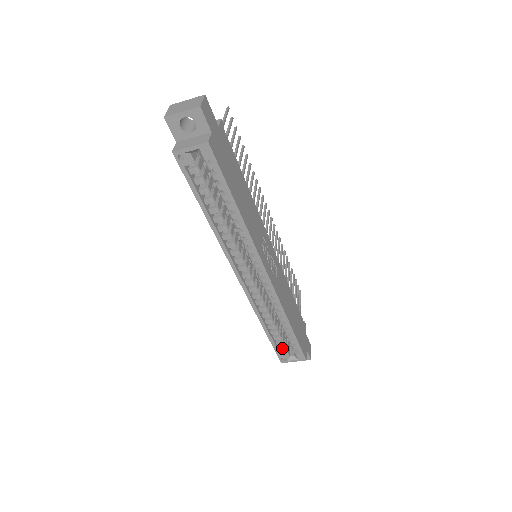
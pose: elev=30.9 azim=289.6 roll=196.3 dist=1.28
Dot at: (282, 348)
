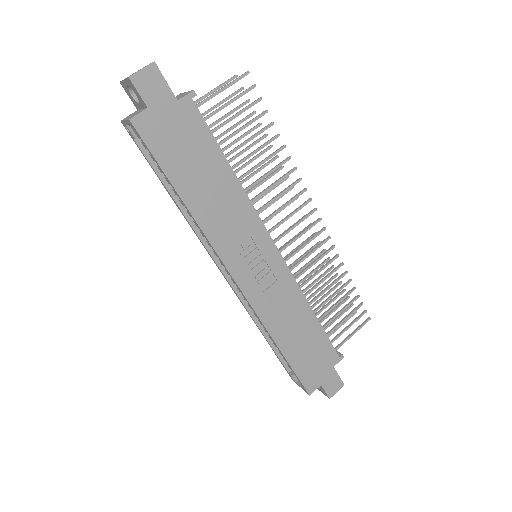
Dot at: (289, 366)
